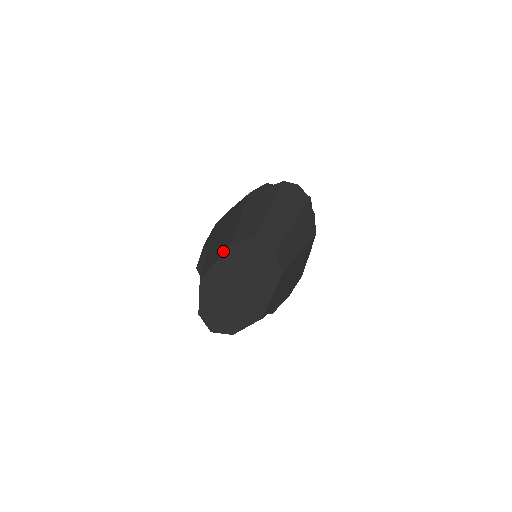
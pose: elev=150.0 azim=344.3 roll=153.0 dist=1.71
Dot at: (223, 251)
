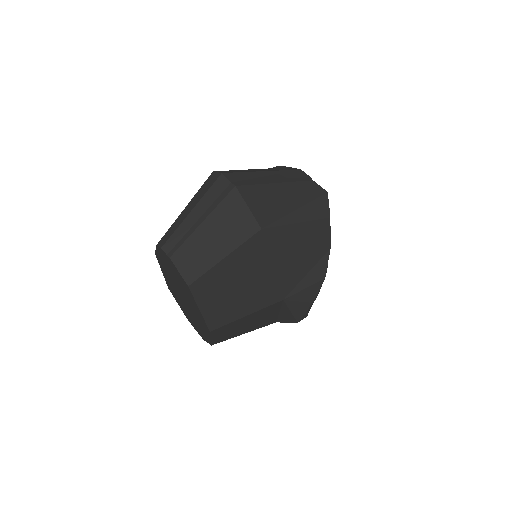
Dot at: occluded
